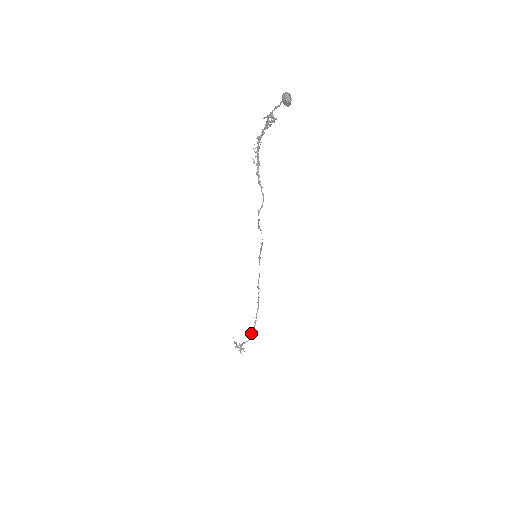
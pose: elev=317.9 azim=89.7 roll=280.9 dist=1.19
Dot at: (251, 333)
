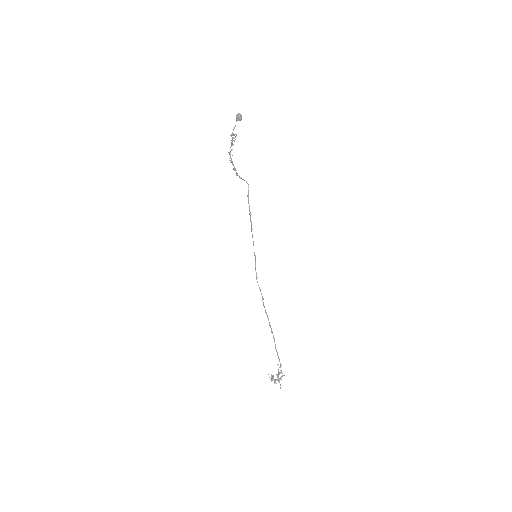
Dot at: occluded
